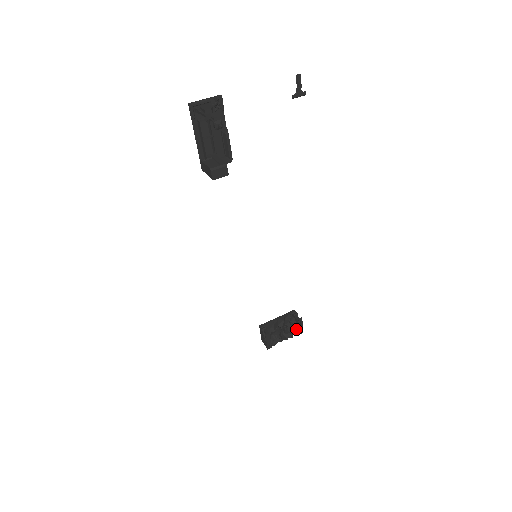
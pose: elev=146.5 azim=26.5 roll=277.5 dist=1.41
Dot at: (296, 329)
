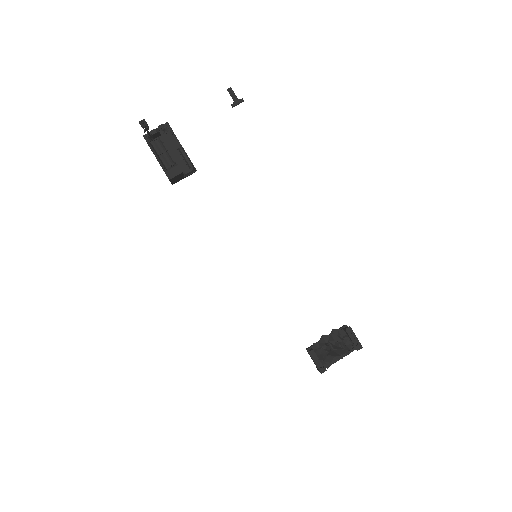
Dot at: (351, 344)
